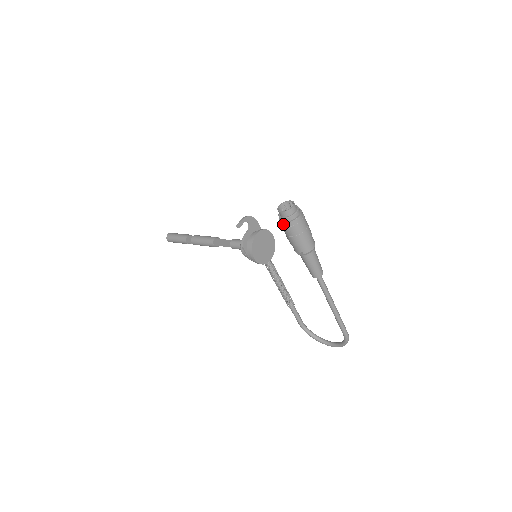
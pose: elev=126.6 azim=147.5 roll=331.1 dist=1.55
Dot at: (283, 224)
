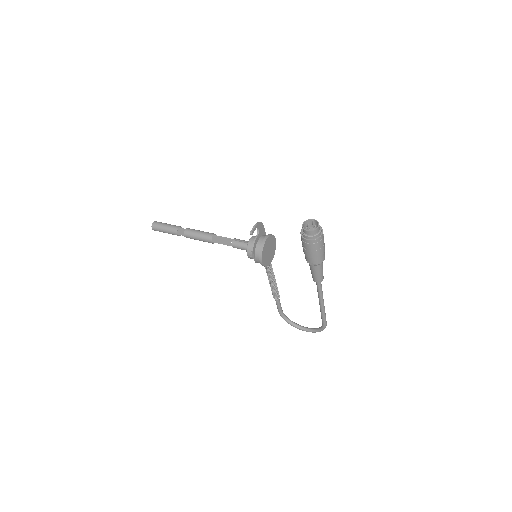
Dot at: (306, 241)
